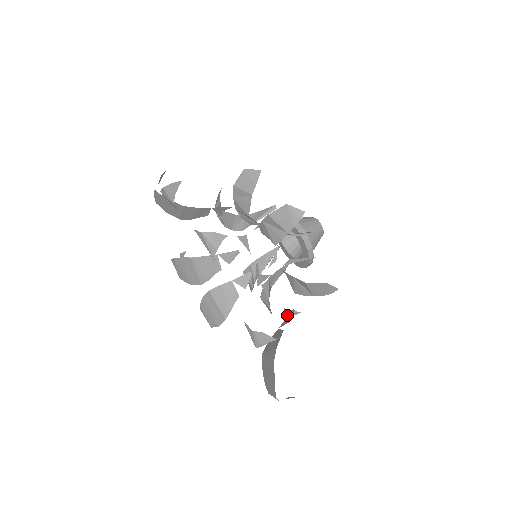
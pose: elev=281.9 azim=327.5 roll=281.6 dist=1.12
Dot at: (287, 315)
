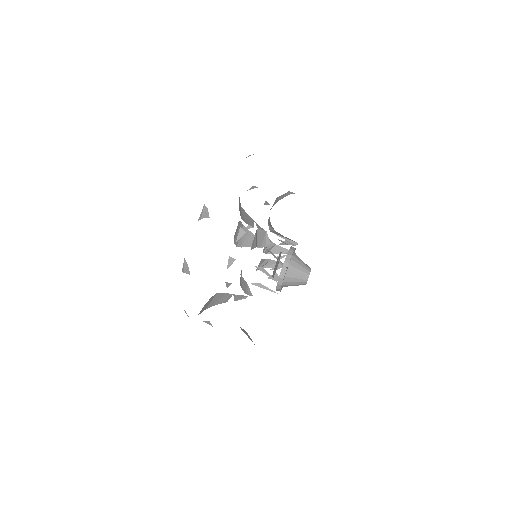
Dot at: occluded
